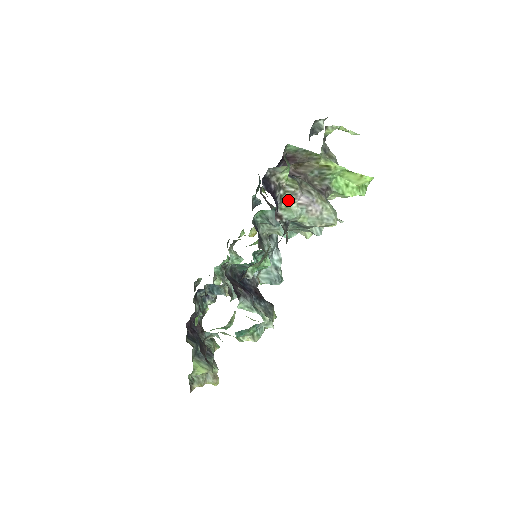
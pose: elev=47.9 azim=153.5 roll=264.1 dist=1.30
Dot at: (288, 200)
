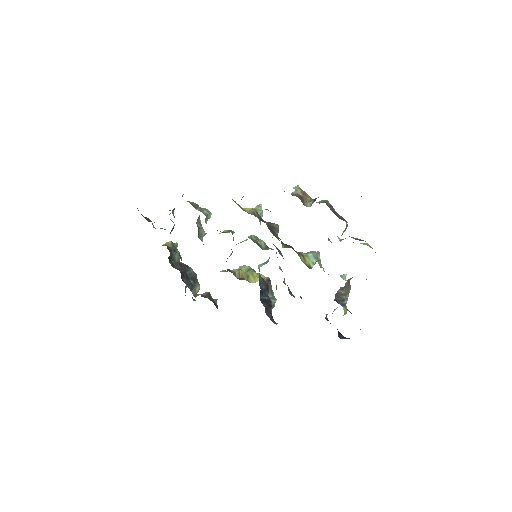
Dot at: occluded
